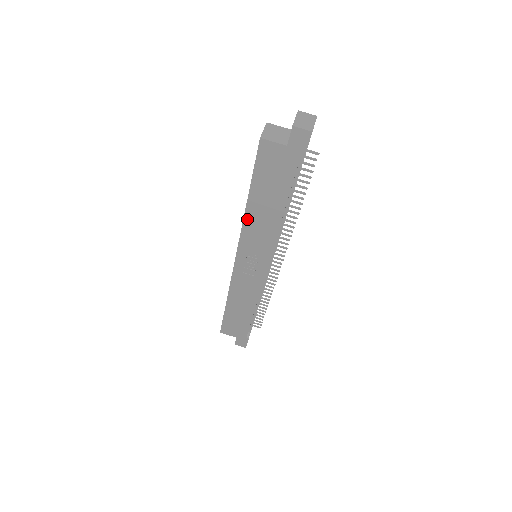
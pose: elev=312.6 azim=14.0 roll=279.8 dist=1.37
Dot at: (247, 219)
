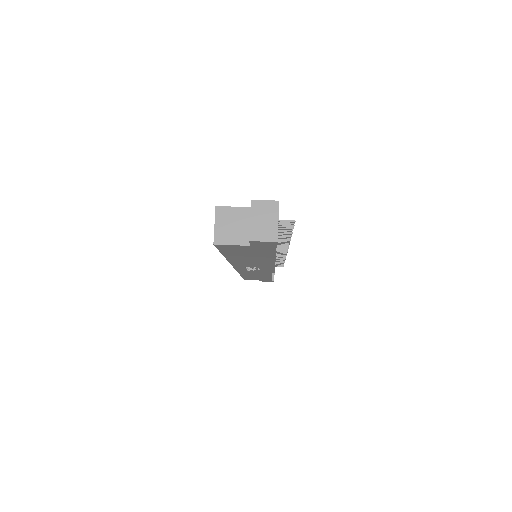
Dot at: (232, 261)
